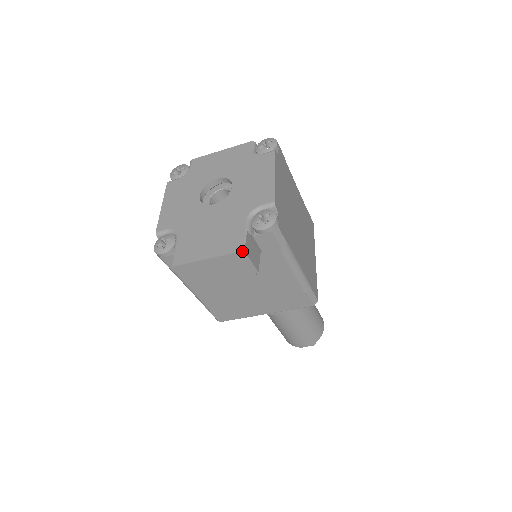
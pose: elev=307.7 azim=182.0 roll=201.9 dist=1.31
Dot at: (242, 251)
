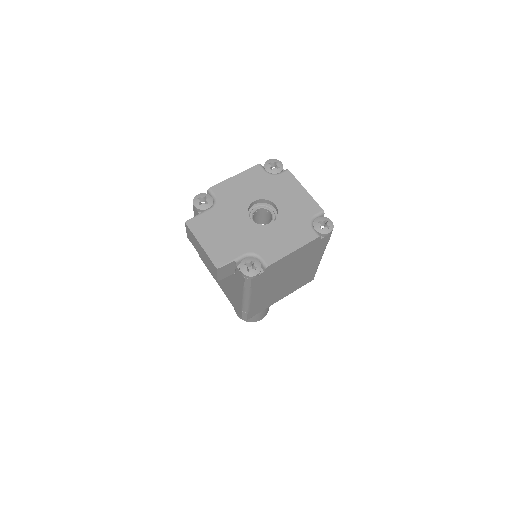
Dot at: (216, 267)
